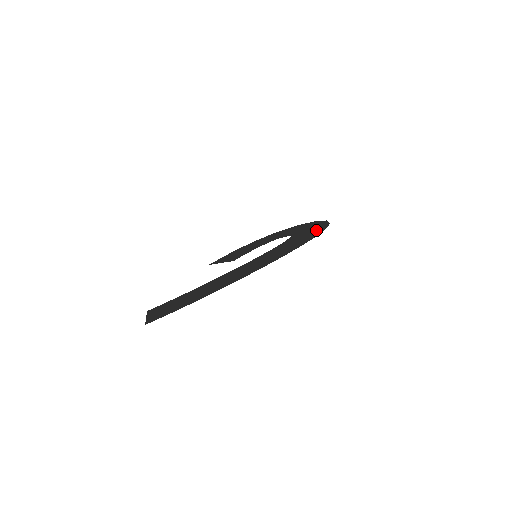
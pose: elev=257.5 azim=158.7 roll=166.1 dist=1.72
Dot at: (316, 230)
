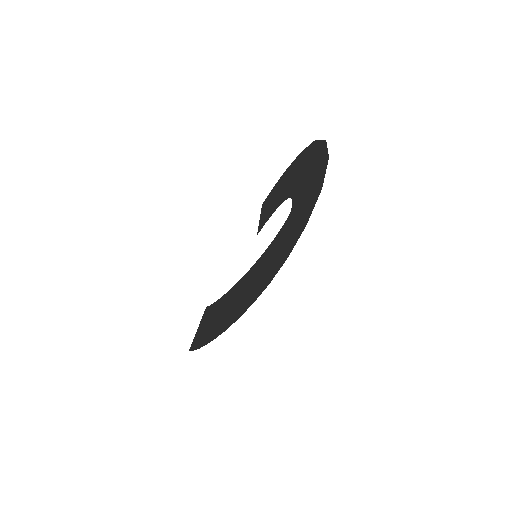
Dot at: (289, 241)
